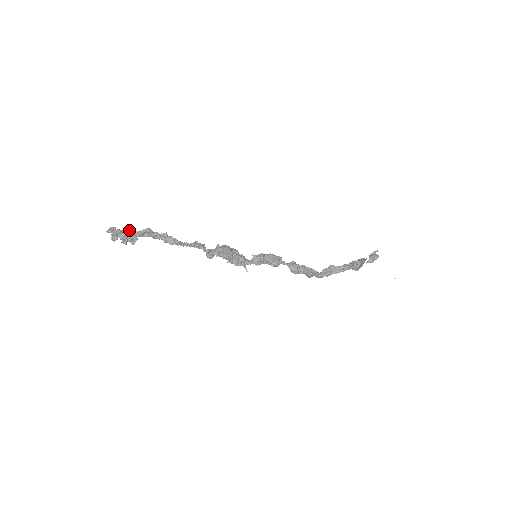
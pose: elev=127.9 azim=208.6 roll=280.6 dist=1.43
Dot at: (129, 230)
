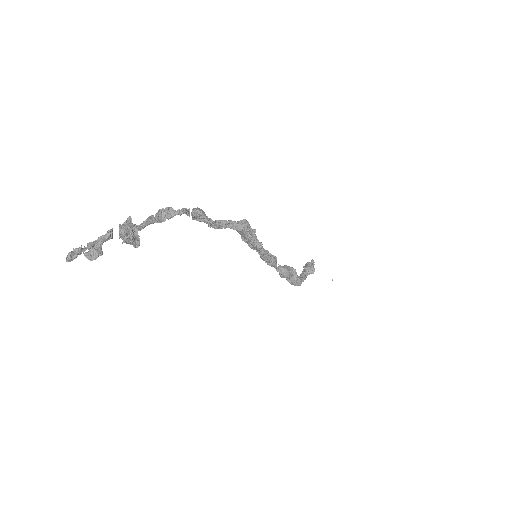
Dot at: occluded
